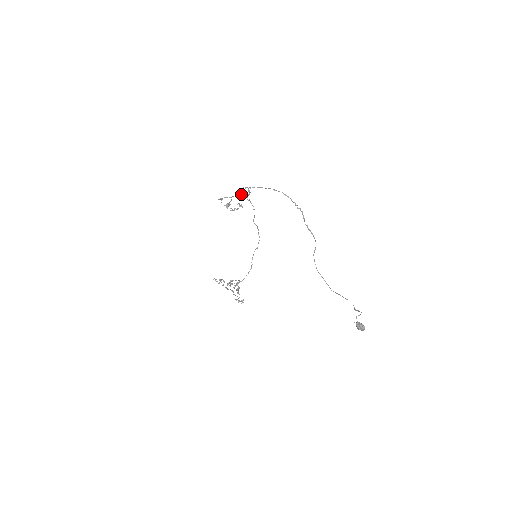
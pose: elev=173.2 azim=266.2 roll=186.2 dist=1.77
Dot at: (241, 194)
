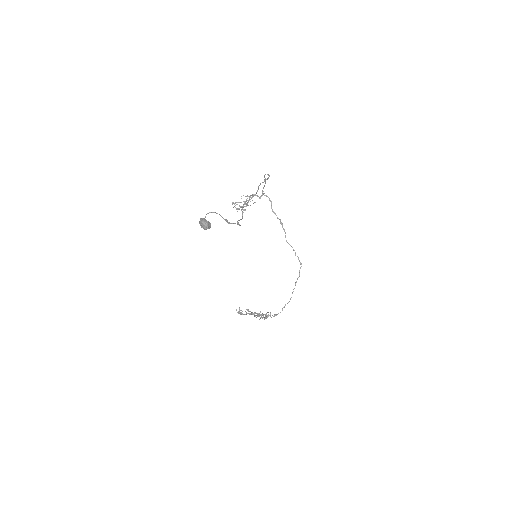
Dot at: (250, 196)
